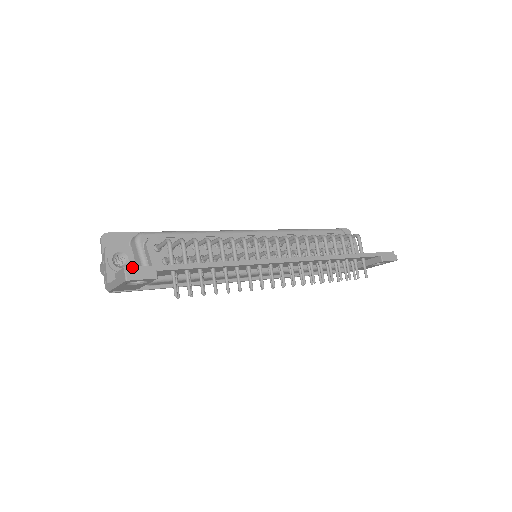
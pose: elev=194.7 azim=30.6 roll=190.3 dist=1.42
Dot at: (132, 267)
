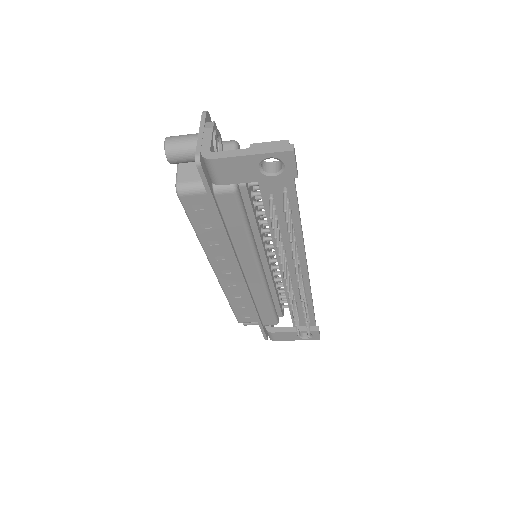
Dot at: occluded
